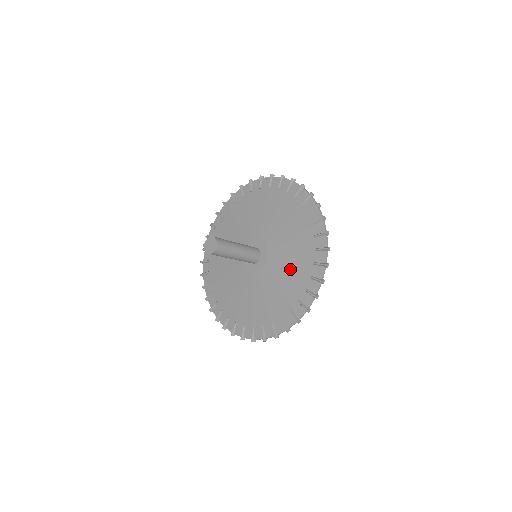
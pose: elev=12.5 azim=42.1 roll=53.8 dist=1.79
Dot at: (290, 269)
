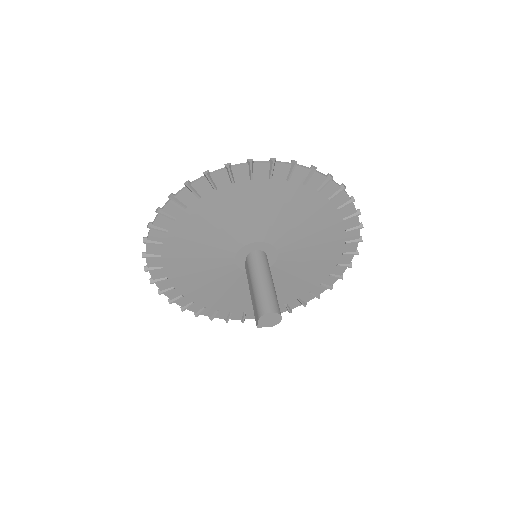
Dot at: (313, 233)
